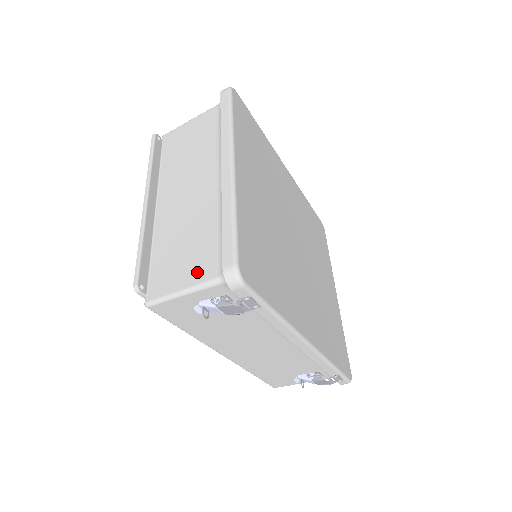
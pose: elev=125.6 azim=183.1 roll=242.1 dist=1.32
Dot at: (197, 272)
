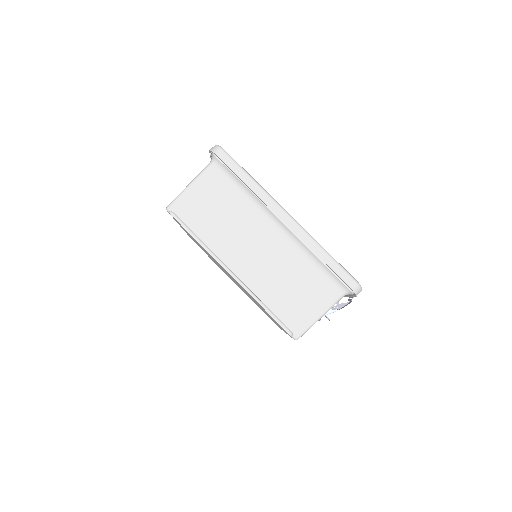
Dot at: (322, 299)
